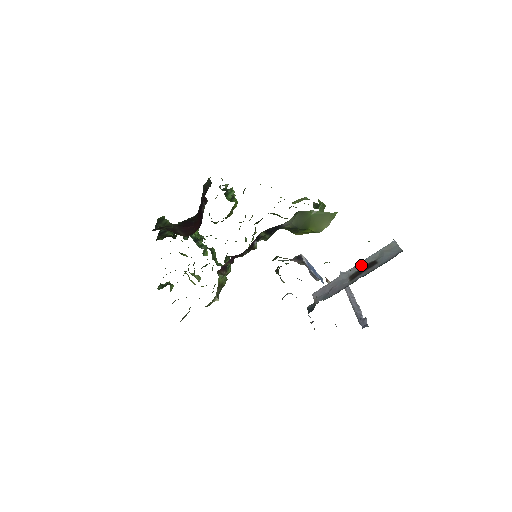
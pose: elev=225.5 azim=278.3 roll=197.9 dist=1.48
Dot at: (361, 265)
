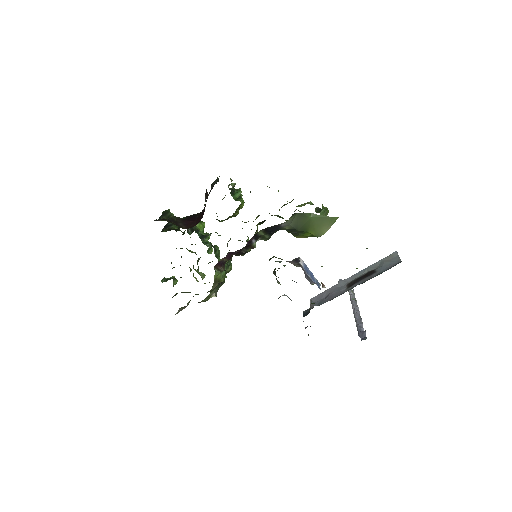
Dot at: (360, 274)
